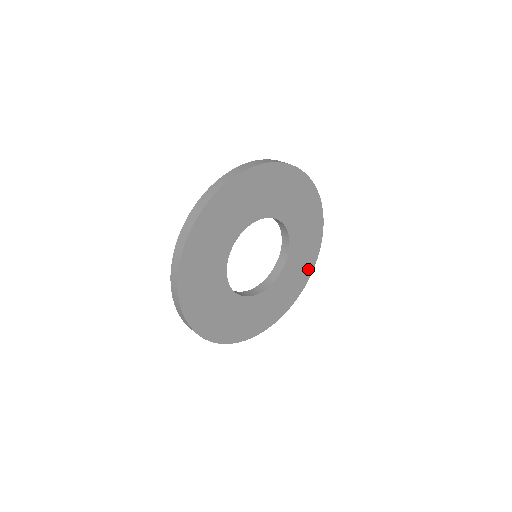
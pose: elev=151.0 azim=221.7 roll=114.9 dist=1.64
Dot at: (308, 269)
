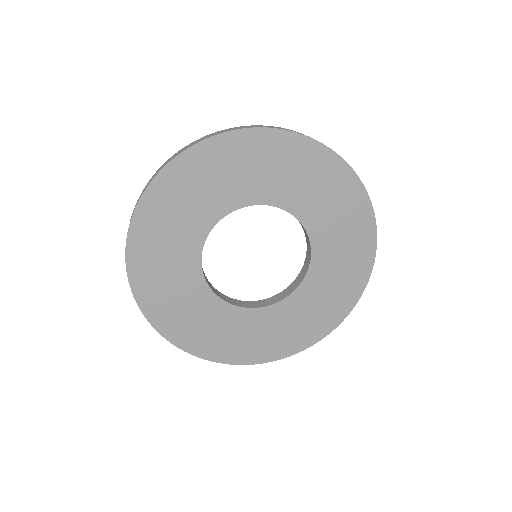
Dot at: (362, 215)
